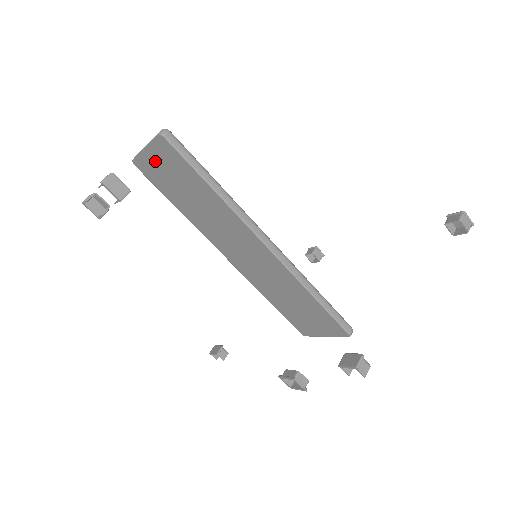
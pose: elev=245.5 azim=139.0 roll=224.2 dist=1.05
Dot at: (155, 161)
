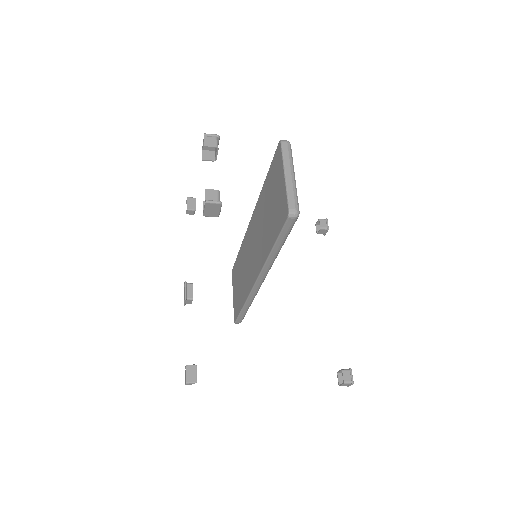
Dot at: (280, 183)
